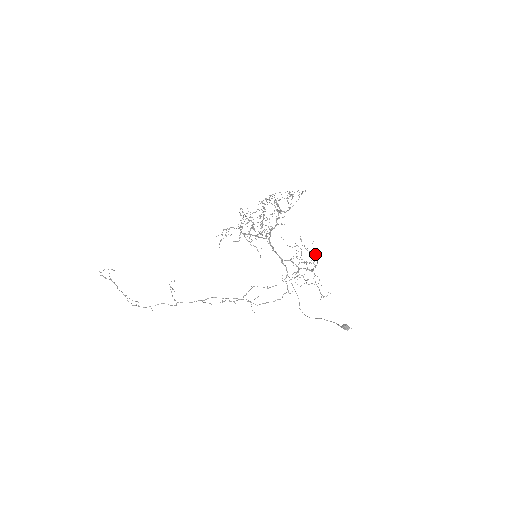
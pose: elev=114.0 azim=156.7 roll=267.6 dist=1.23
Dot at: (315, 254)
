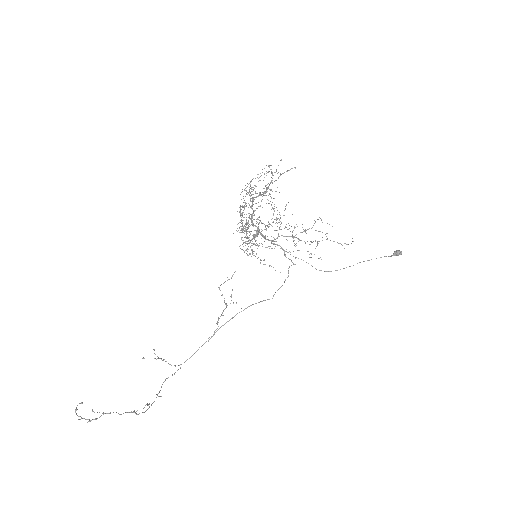
Dot at: occluded
